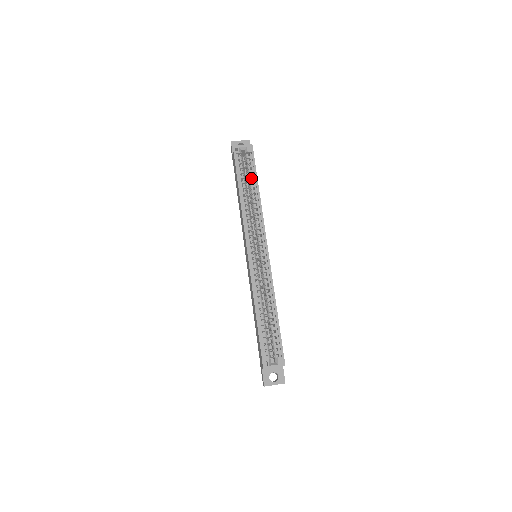
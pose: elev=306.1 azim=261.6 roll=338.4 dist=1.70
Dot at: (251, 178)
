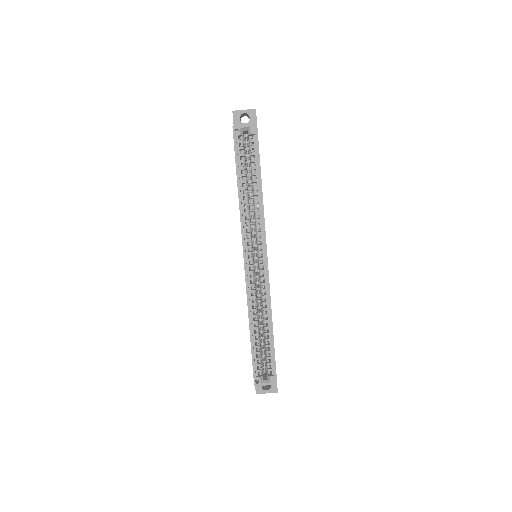
Dot at: (253, 168)
